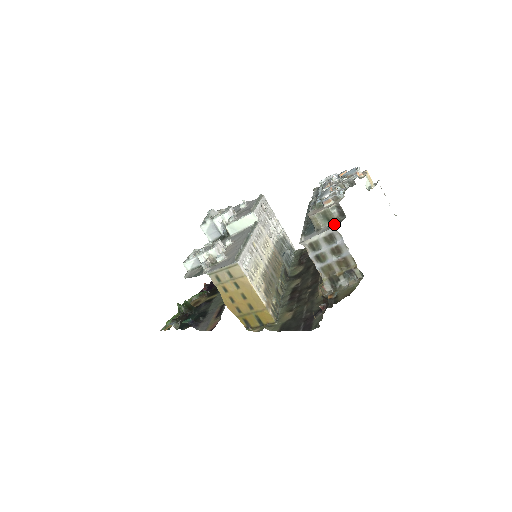
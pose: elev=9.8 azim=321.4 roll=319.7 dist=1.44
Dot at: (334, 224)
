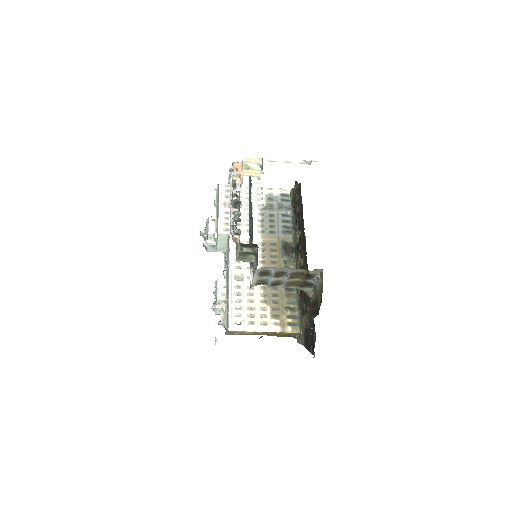
Dot at: (256, 257)
